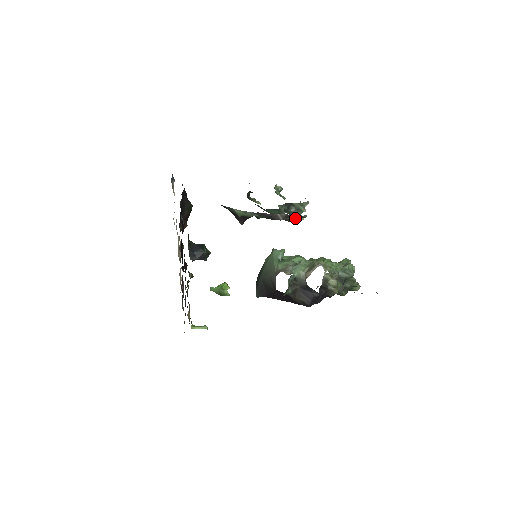
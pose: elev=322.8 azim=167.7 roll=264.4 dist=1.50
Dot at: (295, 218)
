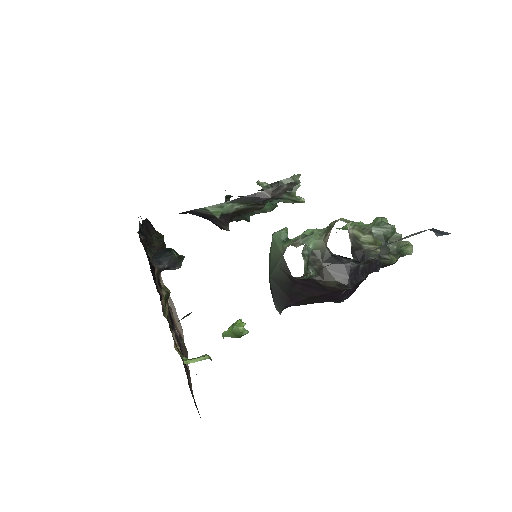
Dot at: (286, 189)
